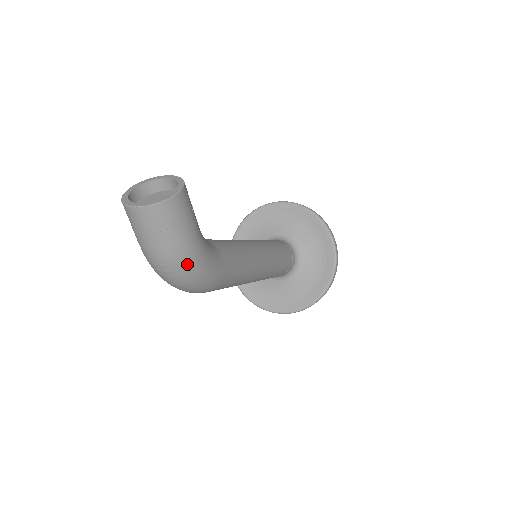
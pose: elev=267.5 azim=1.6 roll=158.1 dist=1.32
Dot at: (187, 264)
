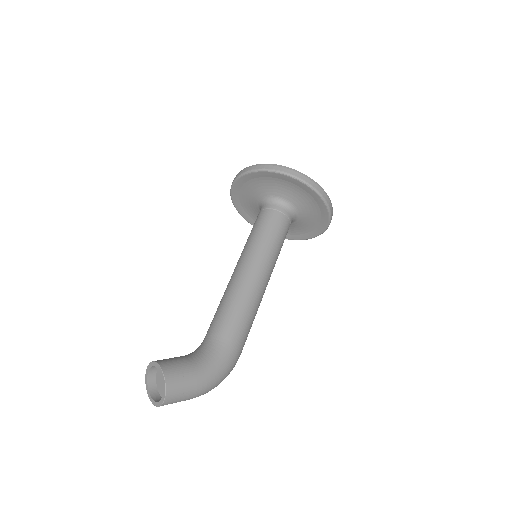
Dot at: (210, 387)
